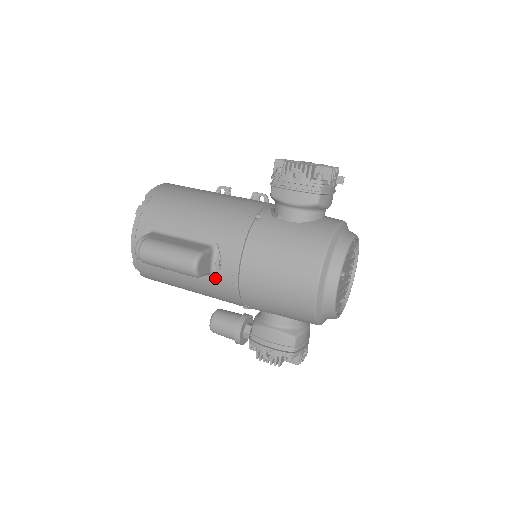
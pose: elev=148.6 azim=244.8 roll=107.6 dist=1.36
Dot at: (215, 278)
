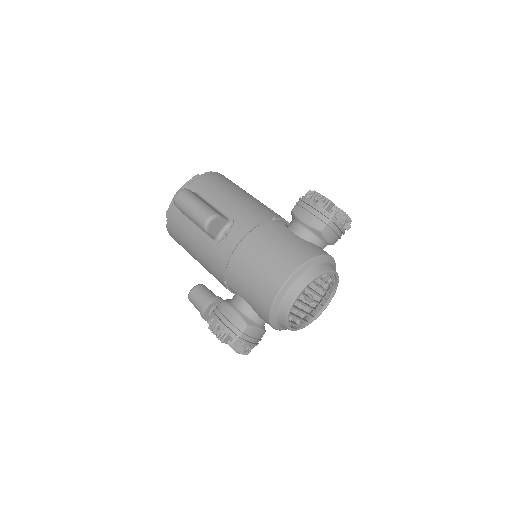
Dot at: (217, 245)
